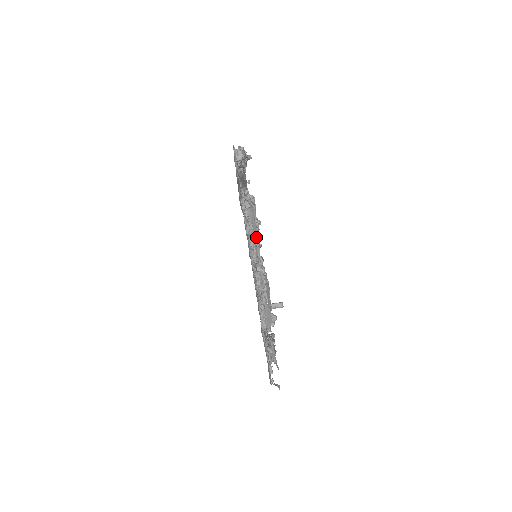
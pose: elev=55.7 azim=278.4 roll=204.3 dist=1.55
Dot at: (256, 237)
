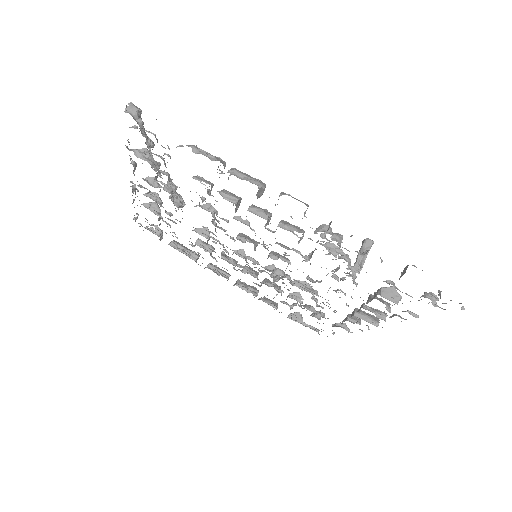
Dot at: occluded
